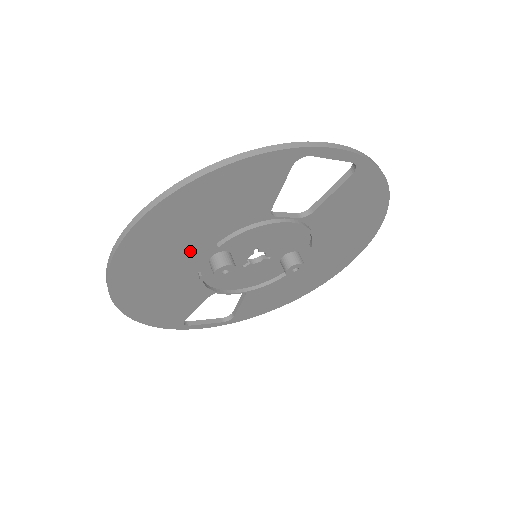
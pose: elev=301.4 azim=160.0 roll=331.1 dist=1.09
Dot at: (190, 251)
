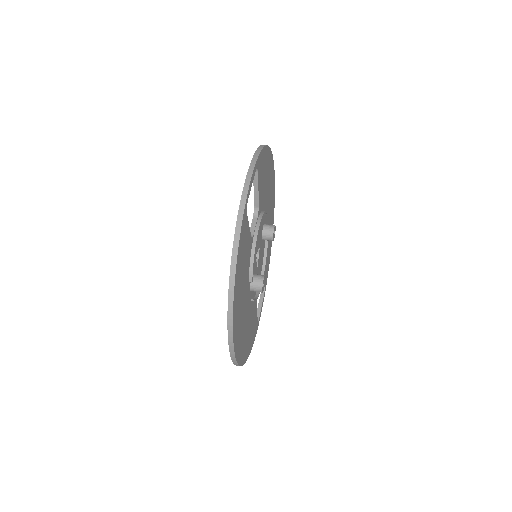
Dot at: (246, 302)
